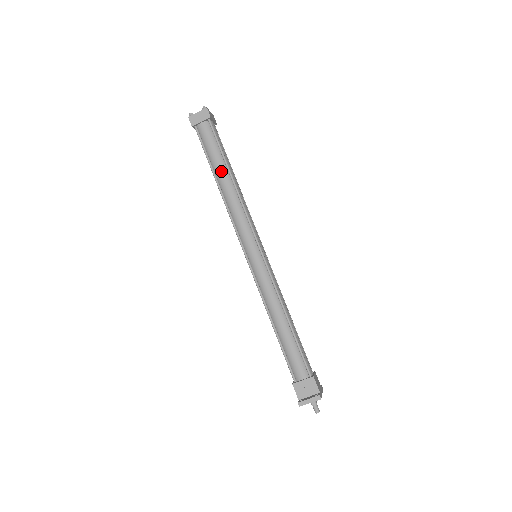
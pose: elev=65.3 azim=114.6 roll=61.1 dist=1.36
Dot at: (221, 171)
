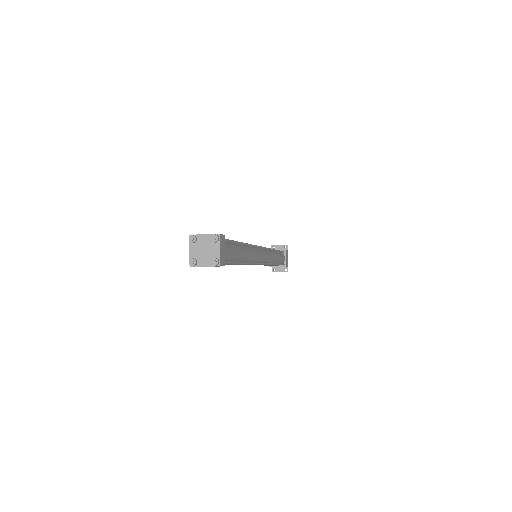
Dot at: occluded
